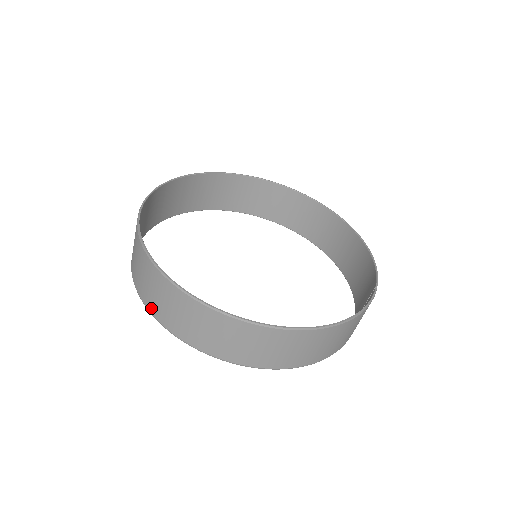
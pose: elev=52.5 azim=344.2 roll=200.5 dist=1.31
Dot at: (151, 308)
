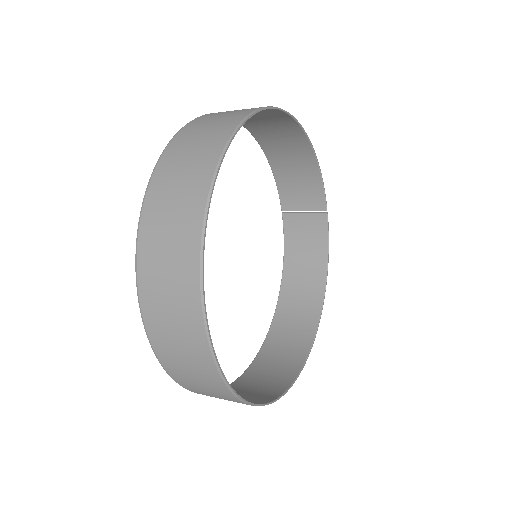
Dot at: occluded
